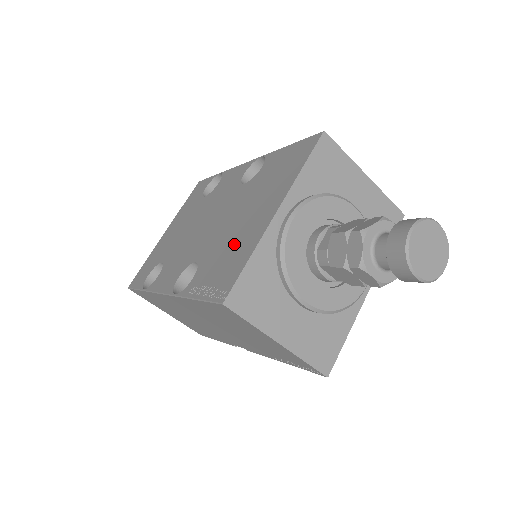
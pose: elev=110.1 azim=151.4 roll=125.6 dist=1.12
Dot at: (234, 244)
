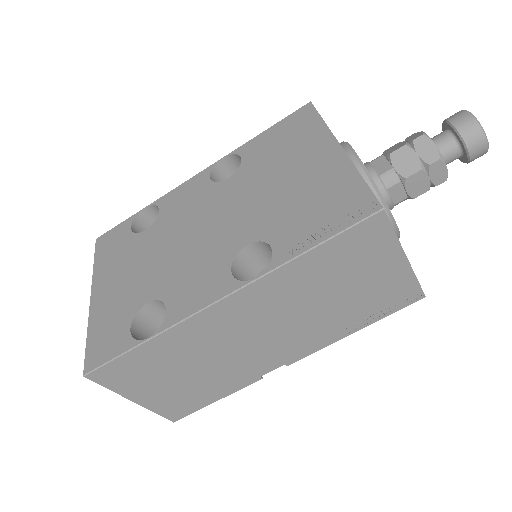
Dot at: (308, 192)
